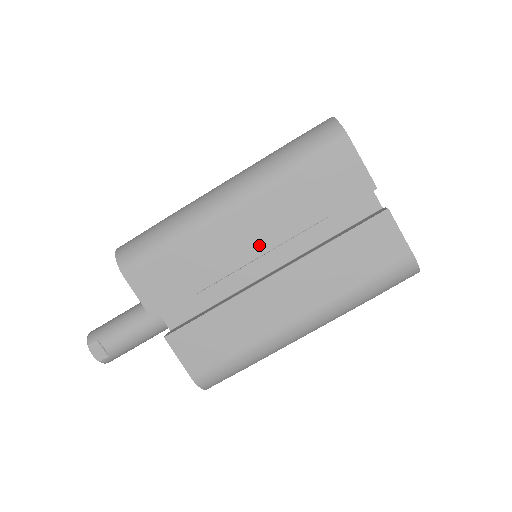
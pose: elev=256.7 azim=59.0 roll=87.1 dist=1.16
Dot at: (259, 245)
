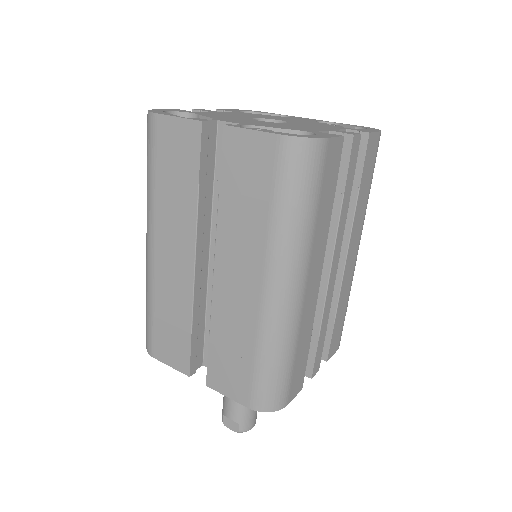
Dot at: (186, 257)
